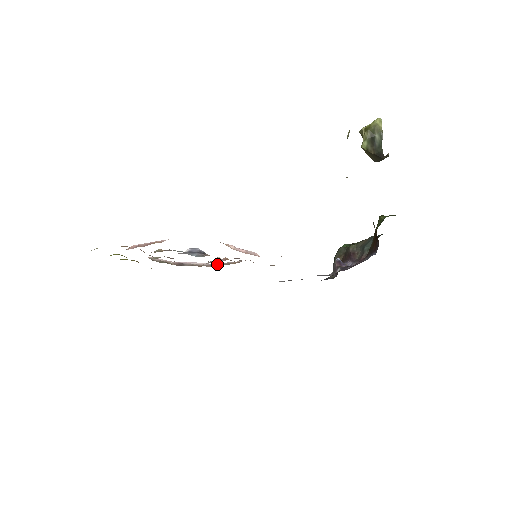
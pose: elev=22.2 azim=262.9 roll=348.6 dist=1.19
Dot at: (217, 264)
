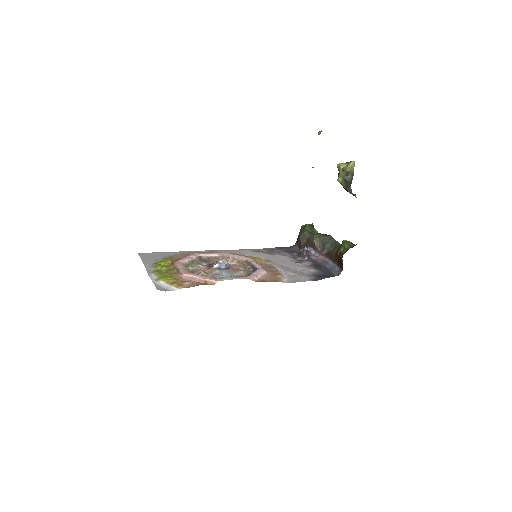
Dot at: (225, 256)
